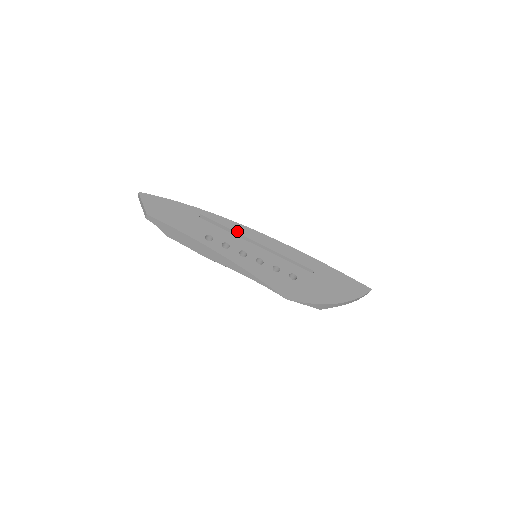
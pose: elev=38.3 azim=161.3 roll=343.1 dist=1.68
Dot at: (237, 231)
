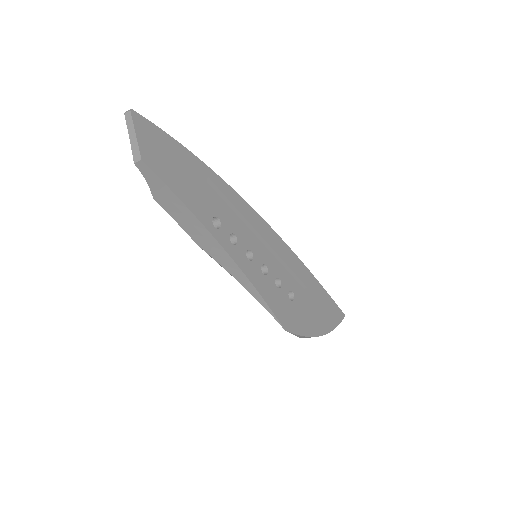
Dot at: (245, 216)
